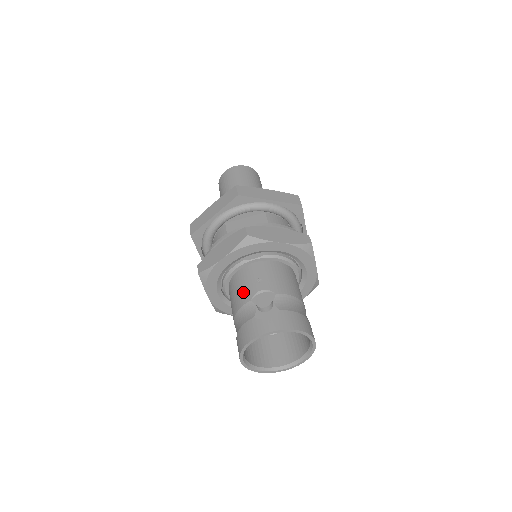
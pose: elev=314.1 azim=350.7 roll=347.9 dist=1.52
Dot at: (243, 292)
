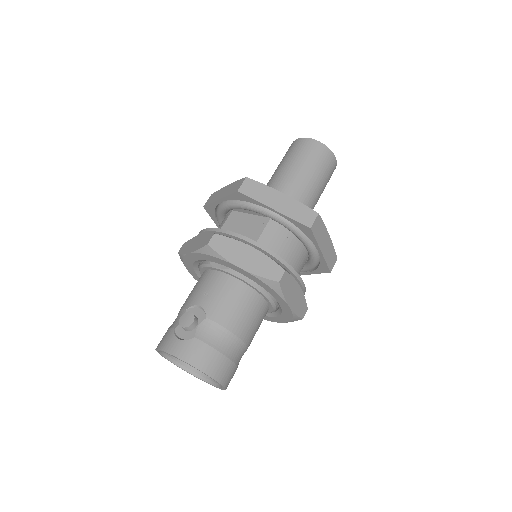
Dot at: (191, 296)
